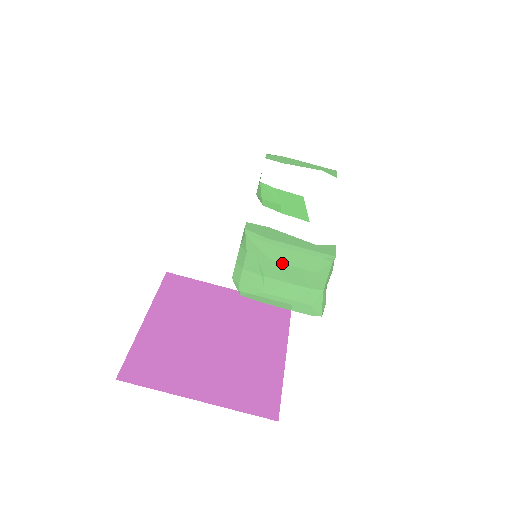
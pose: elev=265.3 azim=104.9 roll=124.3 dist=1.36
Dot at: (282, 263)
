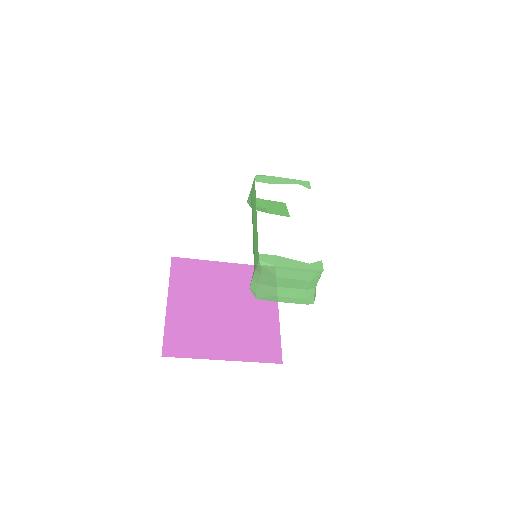
Dot at: (286, 278)
